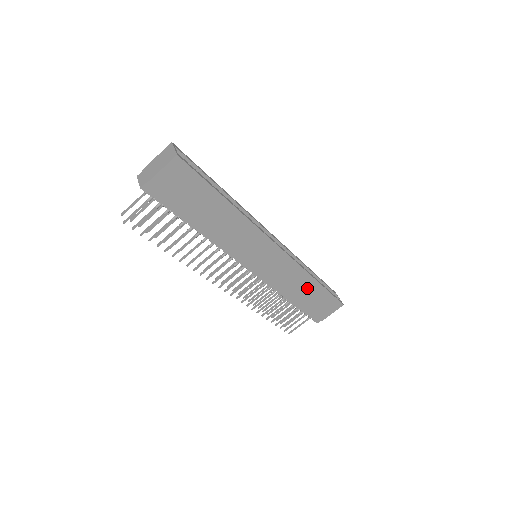
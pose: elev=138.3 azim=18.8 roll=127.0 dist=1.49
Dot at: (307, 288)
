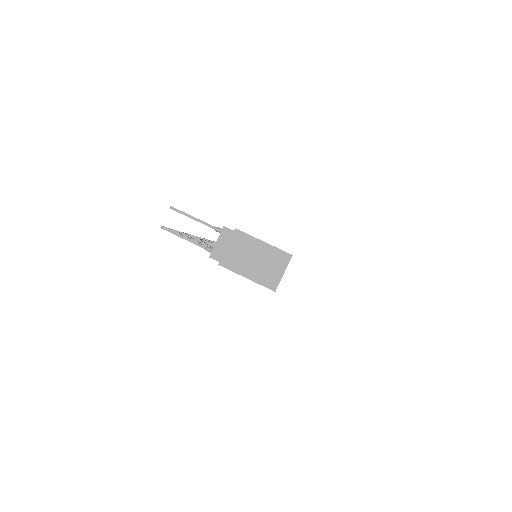
Dot at: occluded
